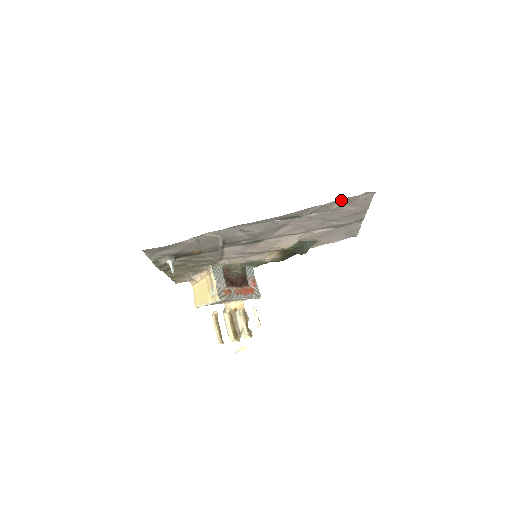
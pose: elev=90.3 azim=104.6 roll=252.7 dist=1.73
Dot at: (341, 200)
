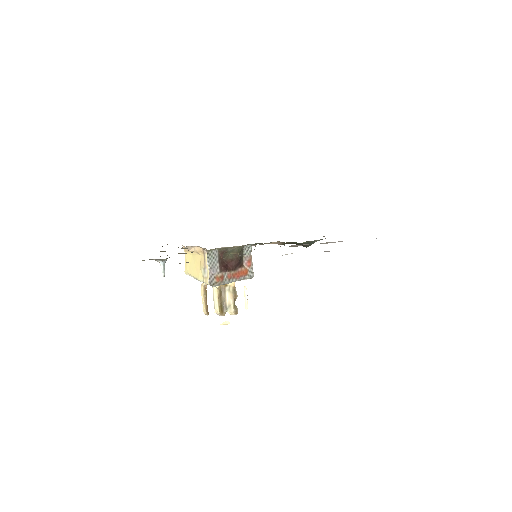
Dot at: occluded
